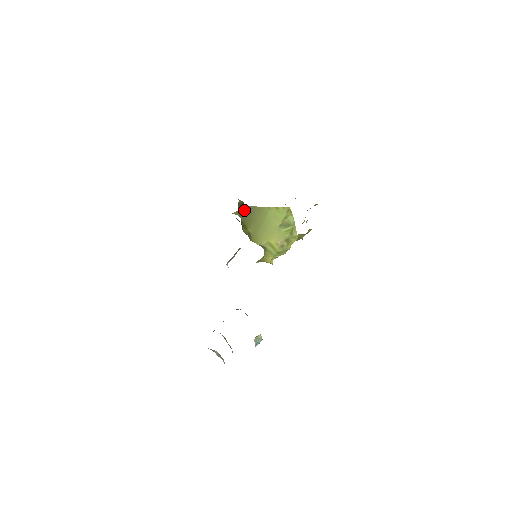
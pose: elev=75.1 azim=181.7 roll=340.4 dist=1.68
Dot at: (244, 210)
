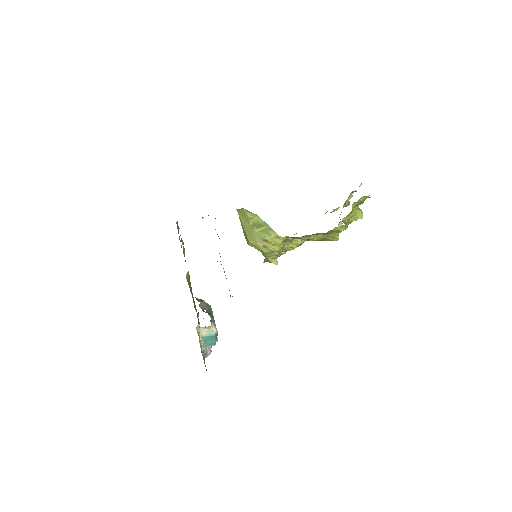
Dot at: occluded
